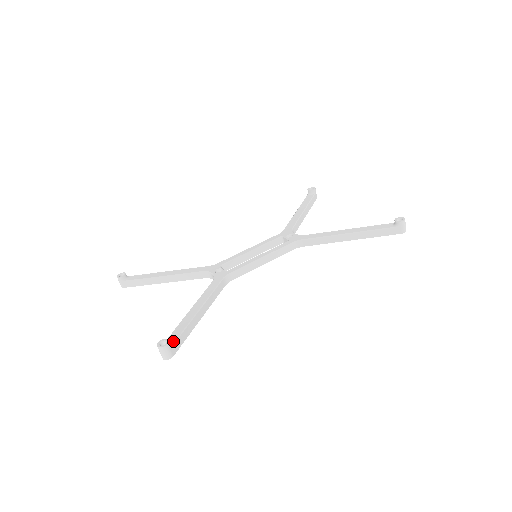
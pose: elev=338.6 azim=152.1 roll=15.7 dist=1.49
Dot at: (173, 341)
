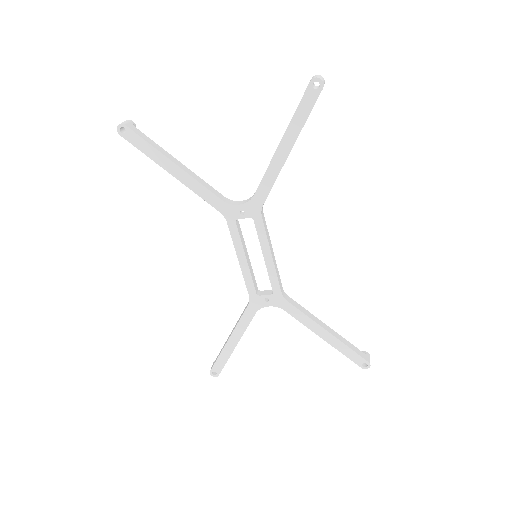
Dot at: occluded
